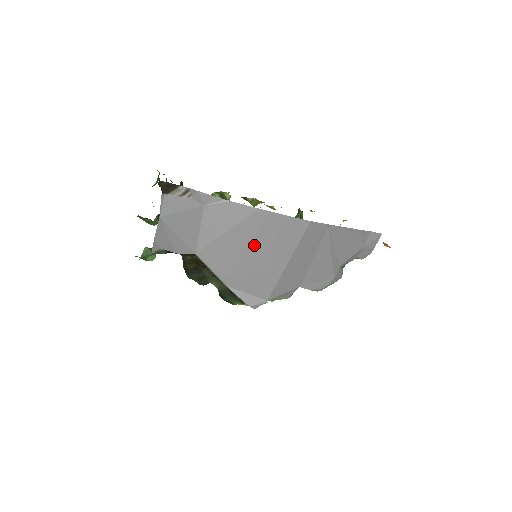
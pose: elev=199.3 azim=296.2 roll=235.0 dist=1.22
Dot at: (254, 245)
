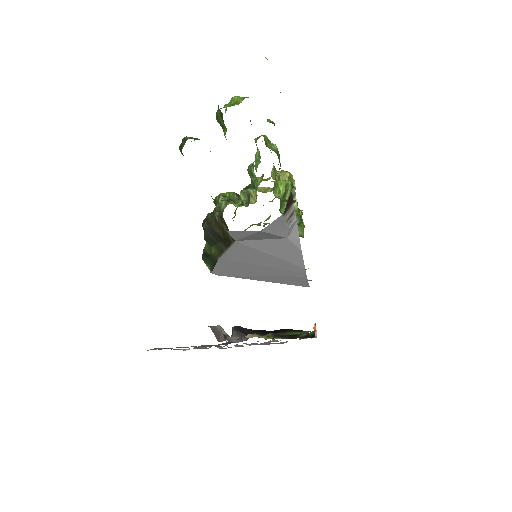
Dot at: (270, 269)
